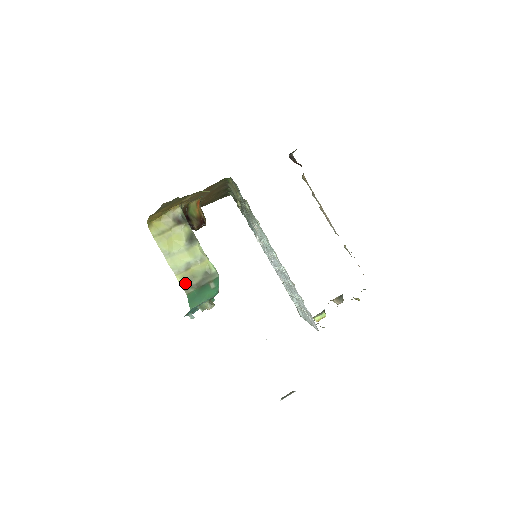
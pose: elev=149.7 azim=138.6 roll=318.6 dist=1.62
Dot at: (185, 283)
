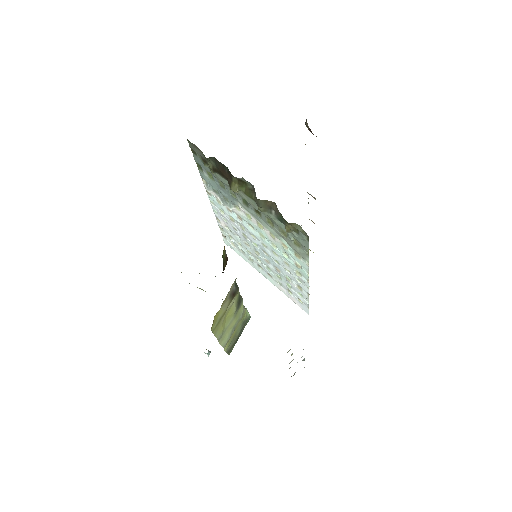
Dot at: (229, 347)
